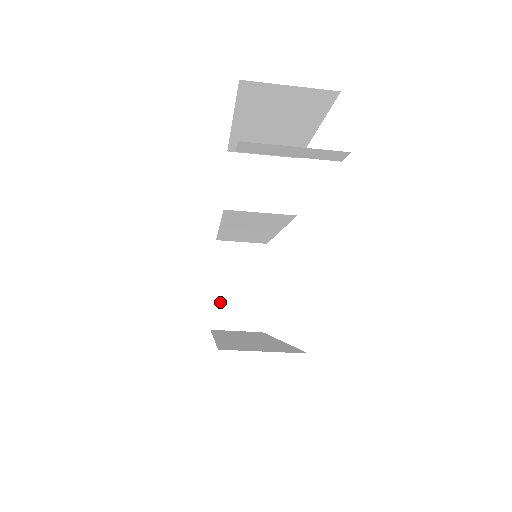
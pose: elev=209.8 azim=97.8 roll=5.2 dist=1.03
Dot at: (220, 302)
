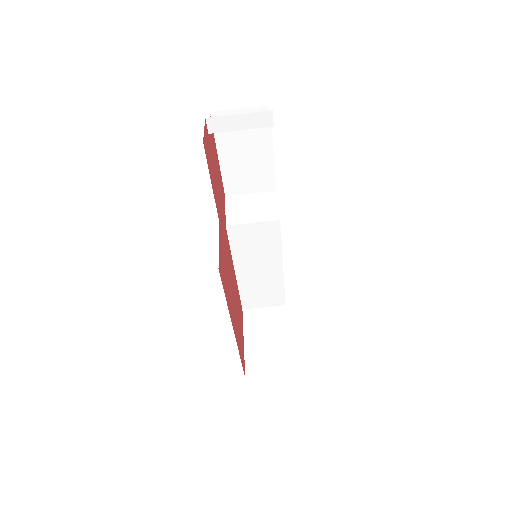
Dot at: (251, 354)
